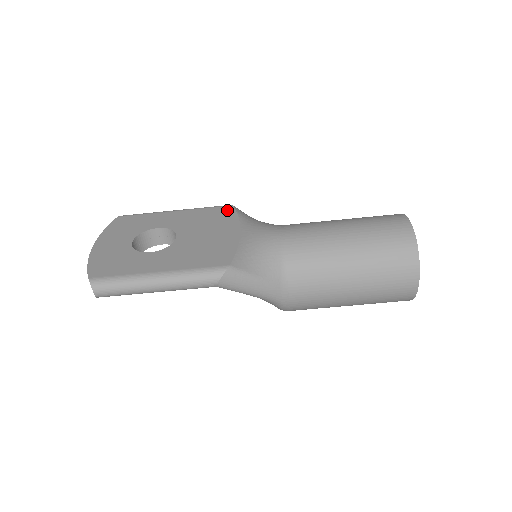
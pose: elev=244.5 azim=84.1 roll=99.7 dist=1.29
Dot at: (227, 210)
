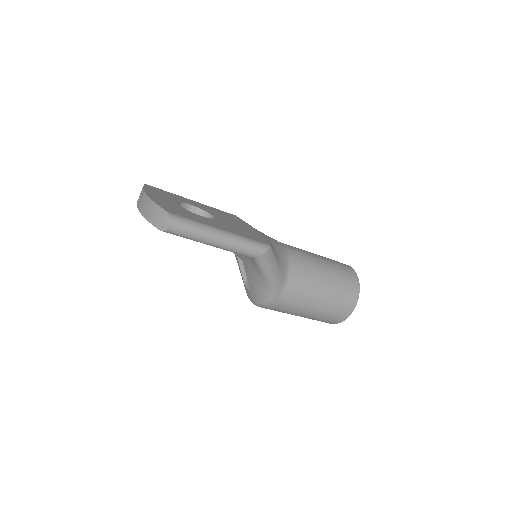
Dot at: (235, 216)
